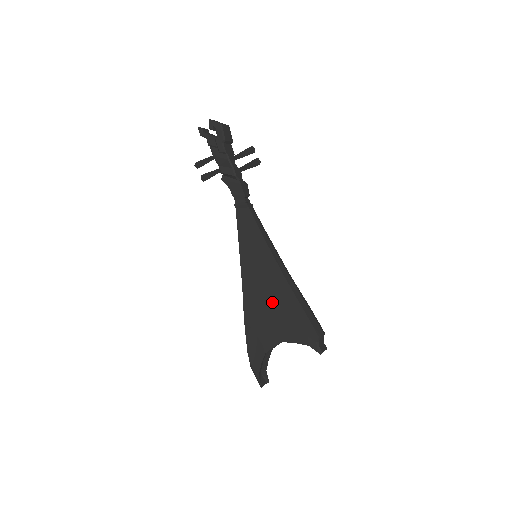
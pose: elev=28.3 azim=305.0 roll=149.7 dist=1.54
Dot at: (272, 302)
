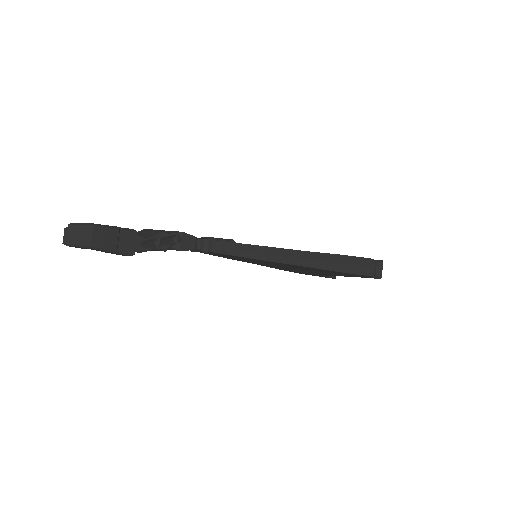
Dot at: (305, 270)
